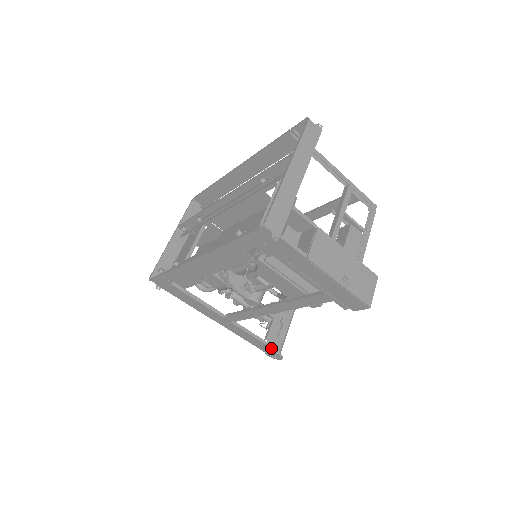
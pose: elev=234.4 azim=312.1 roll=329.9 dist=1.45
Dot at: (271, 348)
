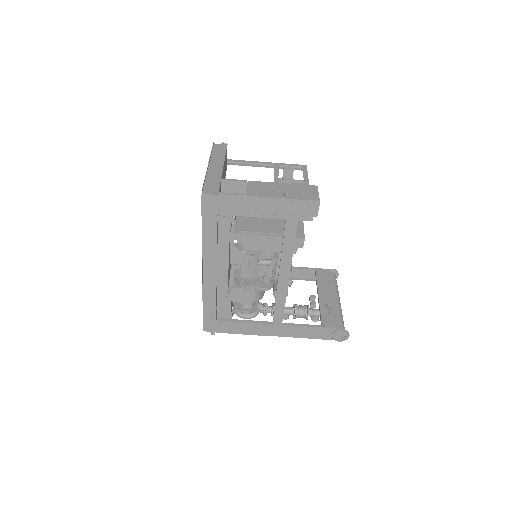
Dot at: (331, 328)
